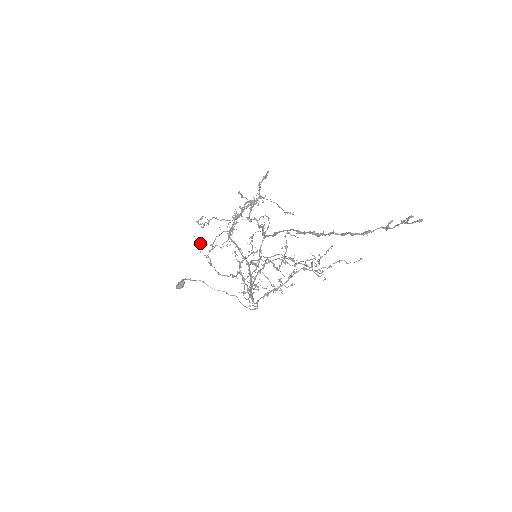
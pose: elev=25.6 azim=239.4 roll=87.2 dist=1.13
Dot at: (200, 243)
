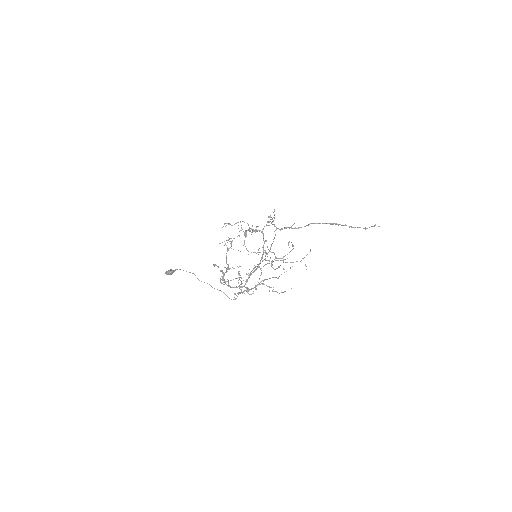
Dot at: (241, 228)
